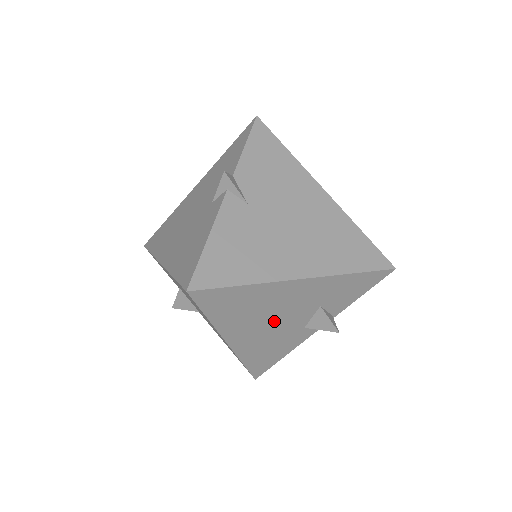
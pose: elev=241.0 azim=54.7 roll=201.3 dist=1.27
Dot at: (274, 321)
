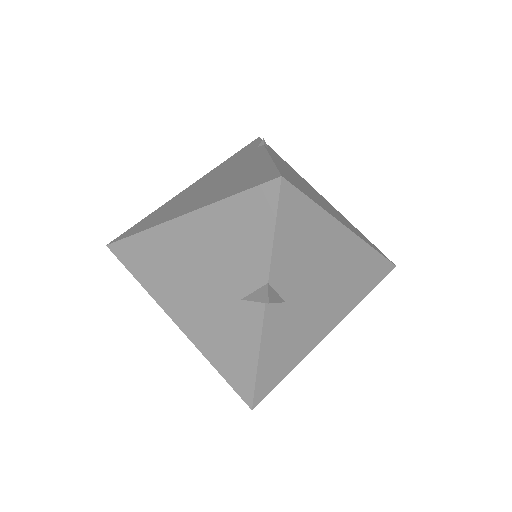
Dot at: occluded
